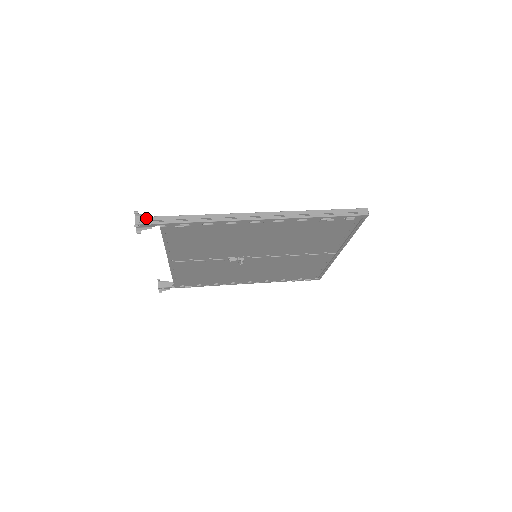
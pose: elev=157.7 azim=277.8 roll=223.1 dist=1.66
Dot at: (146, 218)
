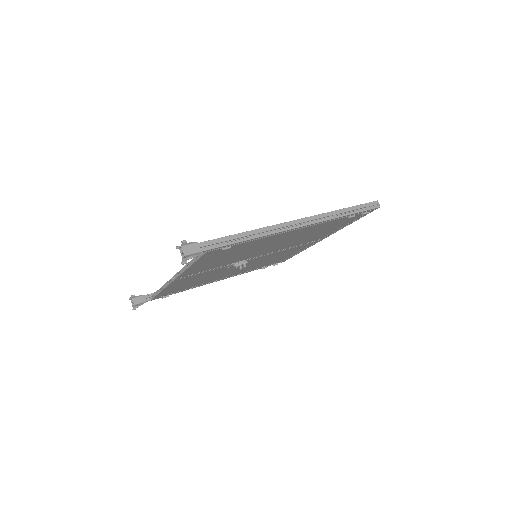
Dot at: (194, 246)
